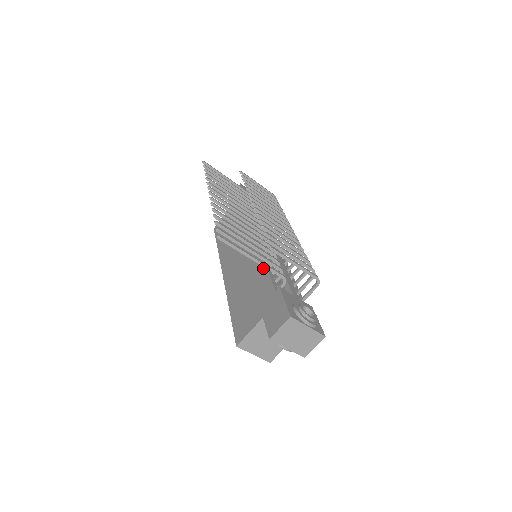
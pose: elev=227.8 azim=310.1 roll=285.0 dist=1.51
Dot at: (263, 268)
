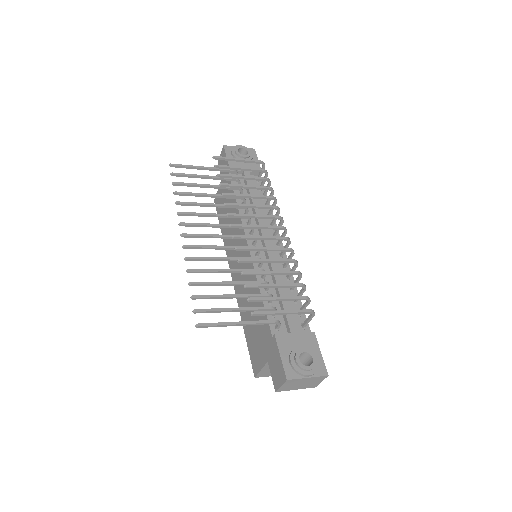
Dot at: occluded
